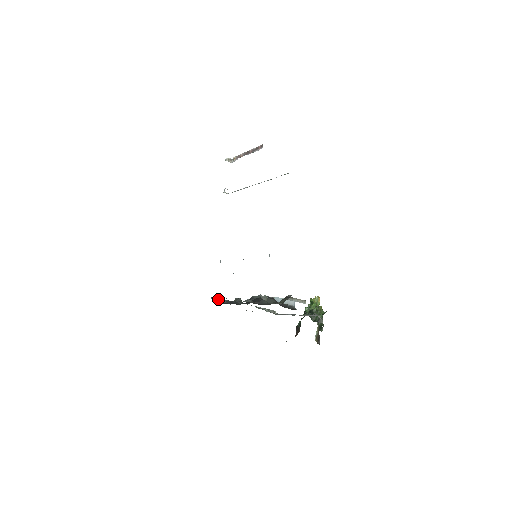
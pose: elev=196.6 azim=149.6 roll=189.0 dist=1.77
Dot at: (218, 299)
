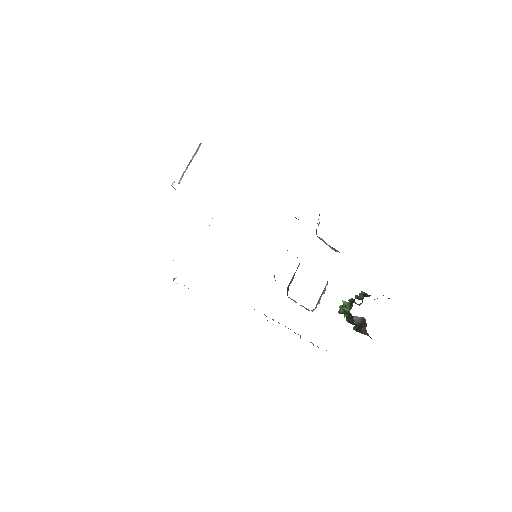
Dot at: occluded
